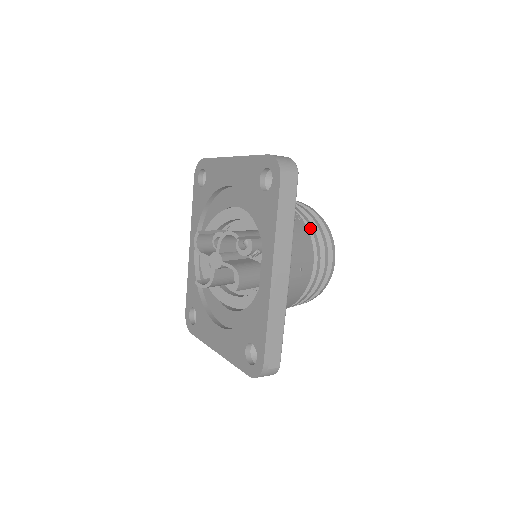
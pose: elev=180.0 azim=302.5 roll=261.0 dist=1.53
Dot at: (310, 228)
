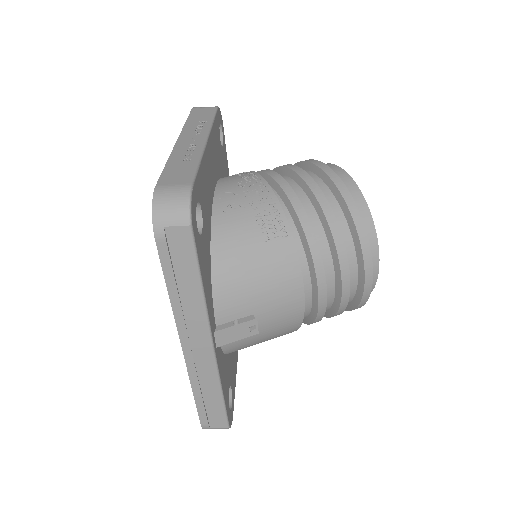
Dot at: (308, 244)
